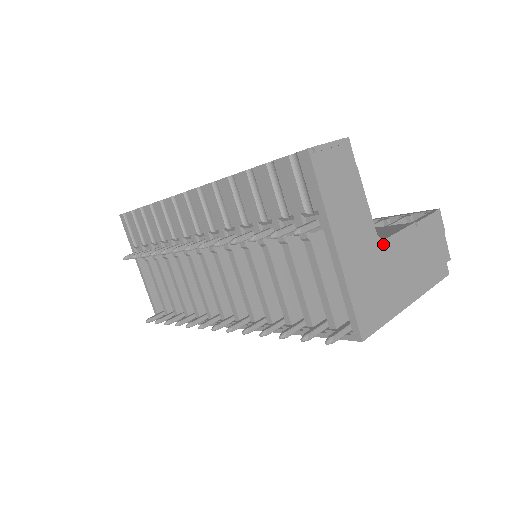
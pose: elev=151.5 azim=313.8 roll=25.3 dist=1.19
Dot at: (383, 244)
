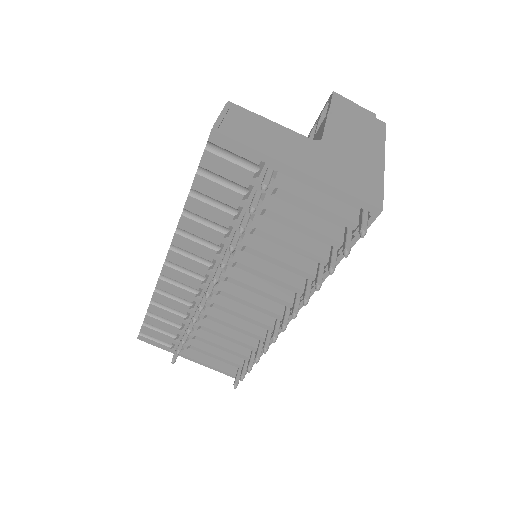
Dot at: (324, 142)
